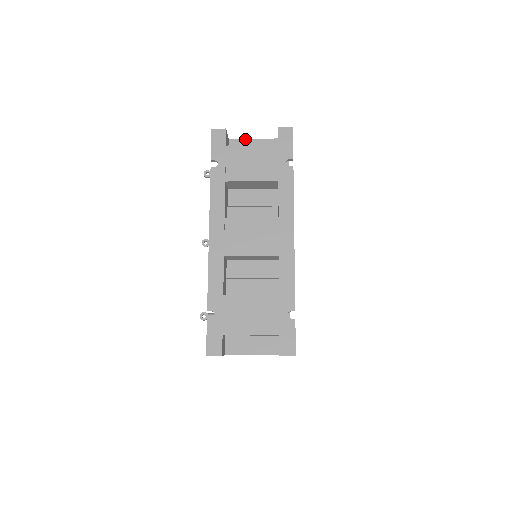
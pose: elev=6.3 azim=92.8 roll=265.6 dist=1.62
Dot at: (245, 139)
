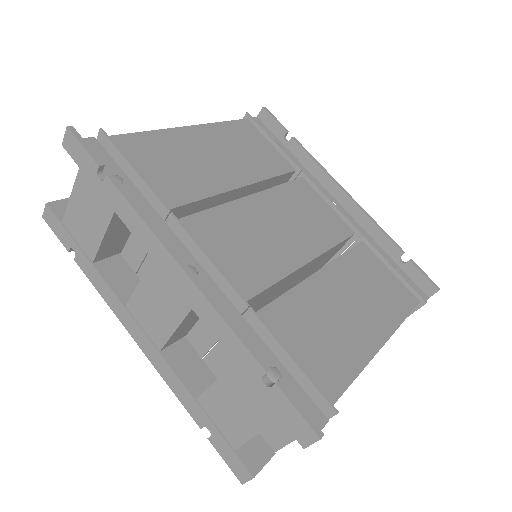
Dot at: occluded
